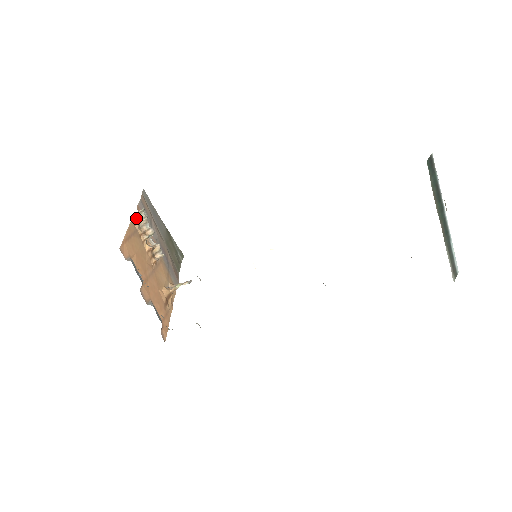
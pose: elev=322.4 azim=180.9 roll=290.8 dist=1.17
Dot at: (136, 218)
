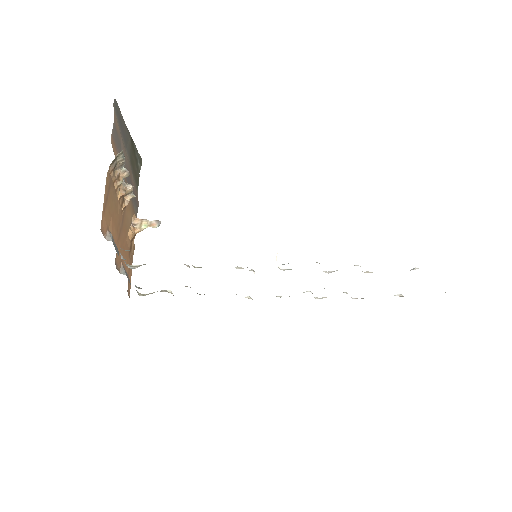
Dot at: (112, 164)
